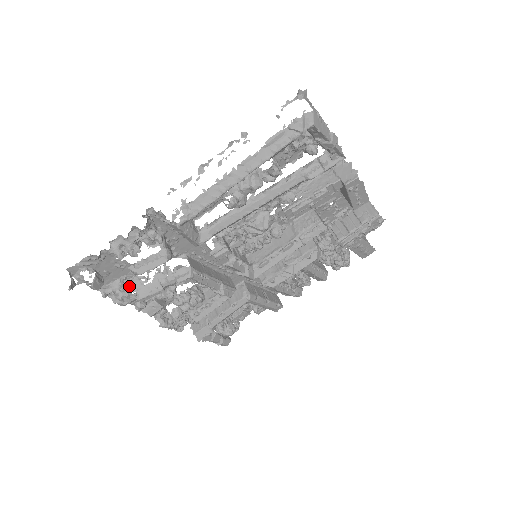
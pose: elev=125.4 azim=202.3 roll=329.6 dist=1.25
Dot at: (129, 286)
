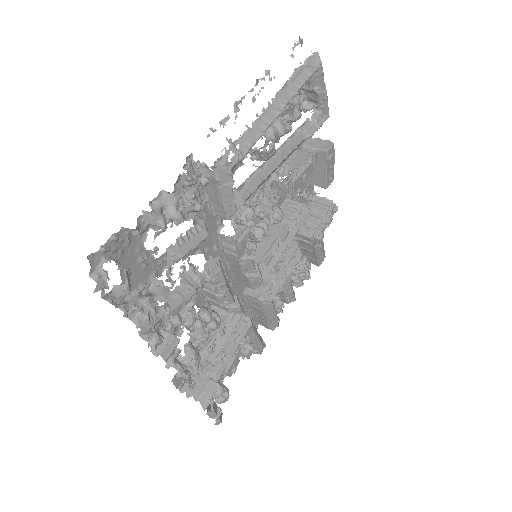
Dot at: (153, 296)
